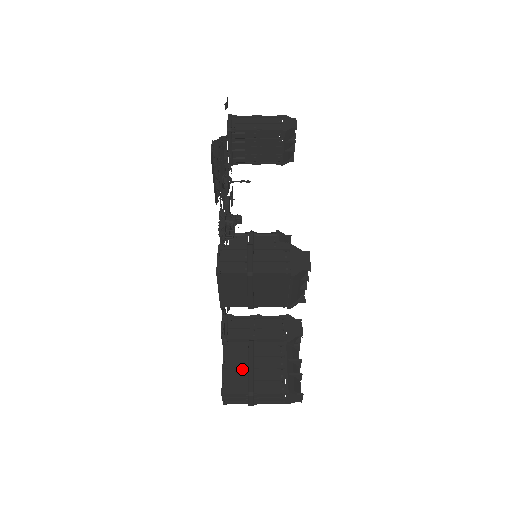
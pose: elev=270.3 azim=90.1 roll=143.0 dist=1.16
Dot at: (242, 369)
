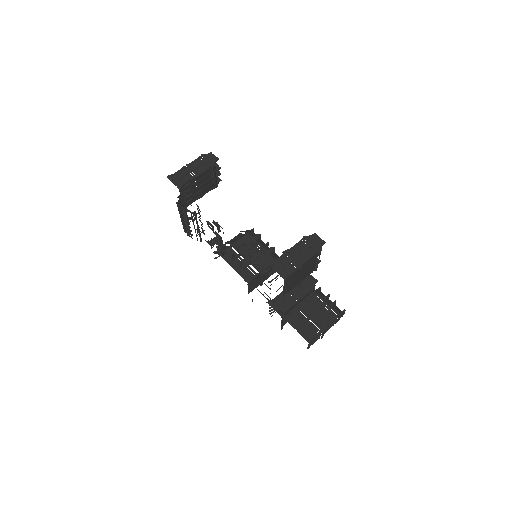
Dot at: (306, 323)
